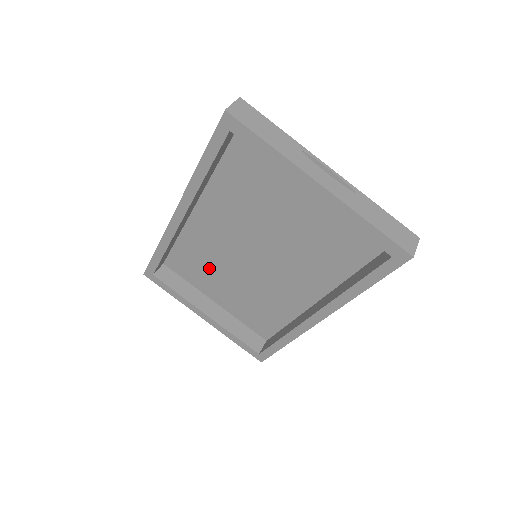
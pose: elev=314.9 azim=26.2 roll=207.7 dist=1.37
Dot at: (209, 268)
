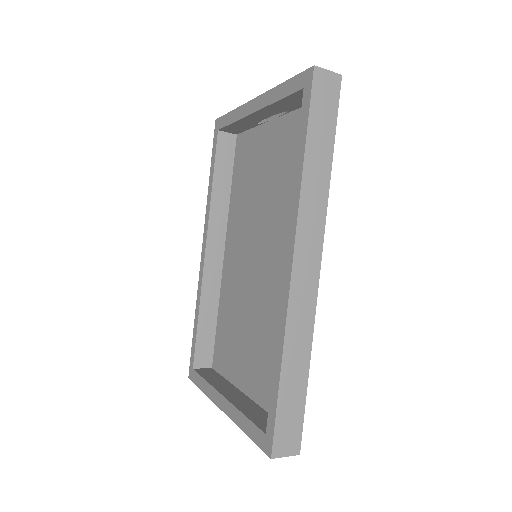
Dot at: (236, 330)
